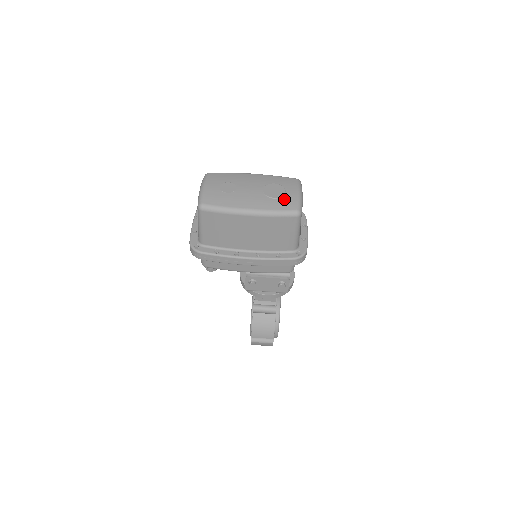
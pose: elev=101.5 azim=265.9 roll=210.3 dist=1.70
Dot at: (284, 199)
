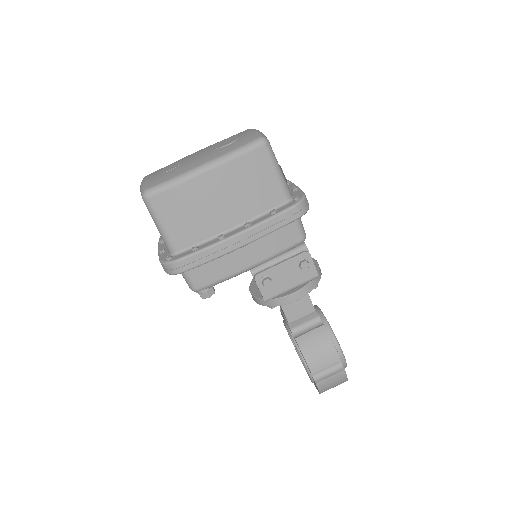
Dot at: (240, 140)
